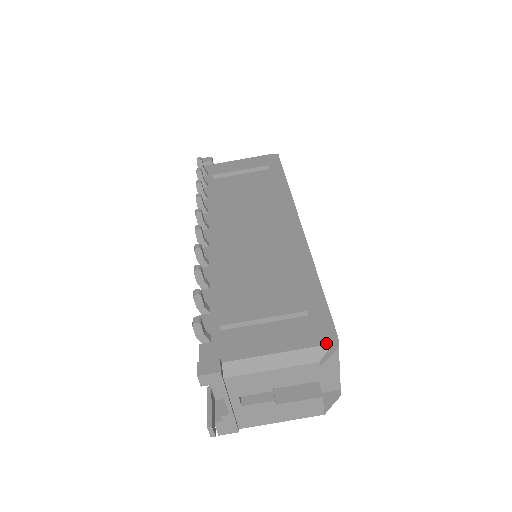
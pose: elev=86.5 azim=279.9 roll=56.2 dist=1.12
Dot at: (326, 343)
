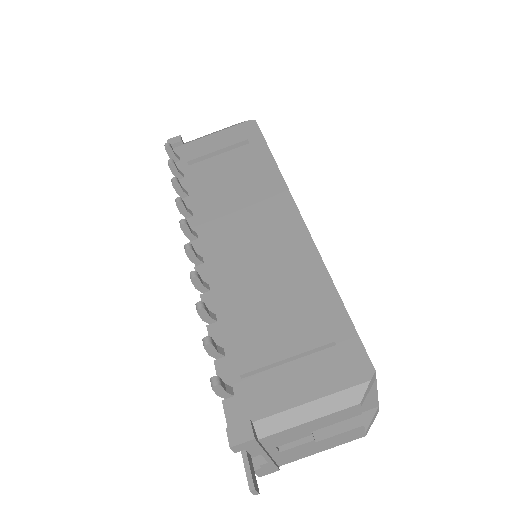
Dot at: (363, 381)
